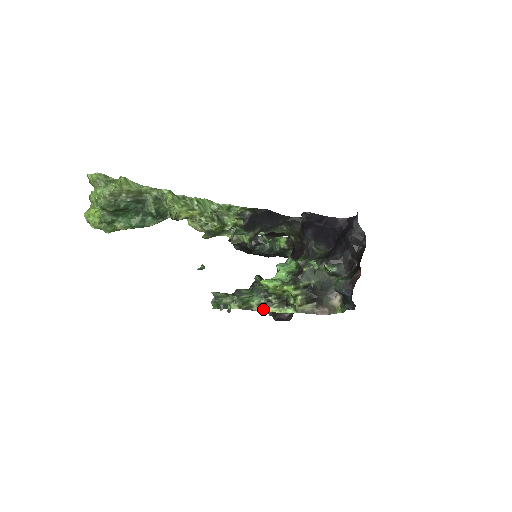
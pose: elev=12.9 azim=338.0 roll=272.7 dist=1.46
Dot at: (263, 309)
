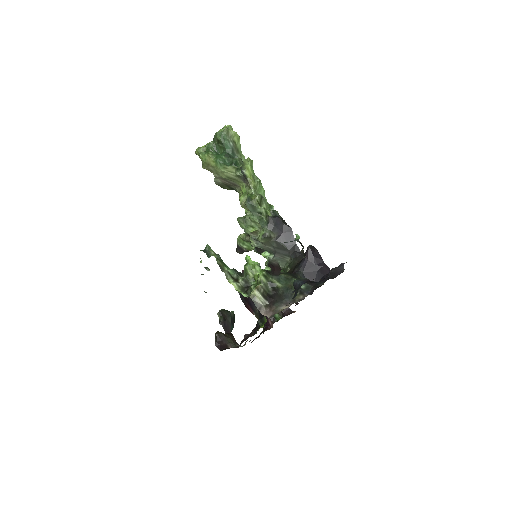
Dot at: (228, 278)
